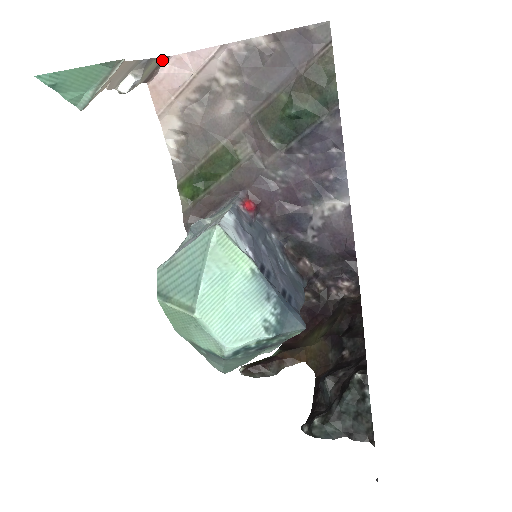
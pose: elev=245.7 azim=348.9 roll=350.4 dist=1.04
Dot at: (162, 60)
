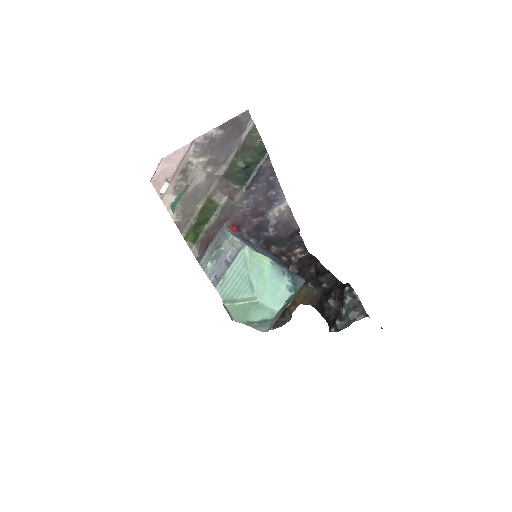
Dot at: occluded
